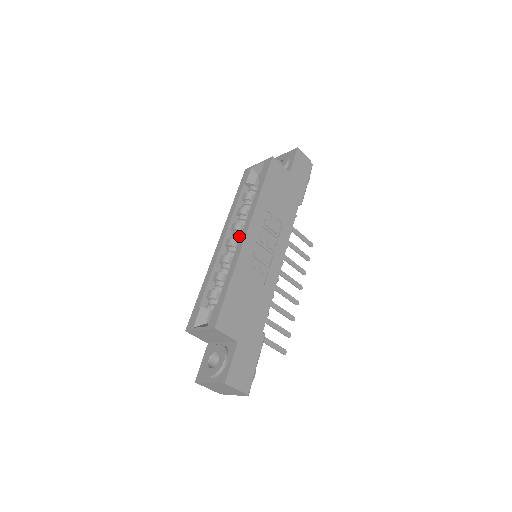
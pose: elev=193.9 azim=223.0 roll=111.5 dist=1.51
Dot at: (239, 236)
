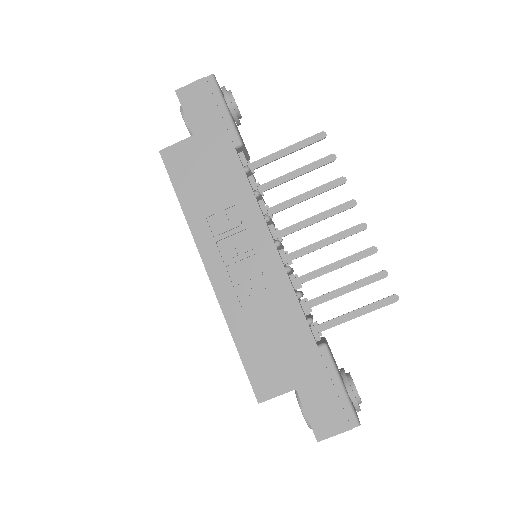
Dot at: occluded
